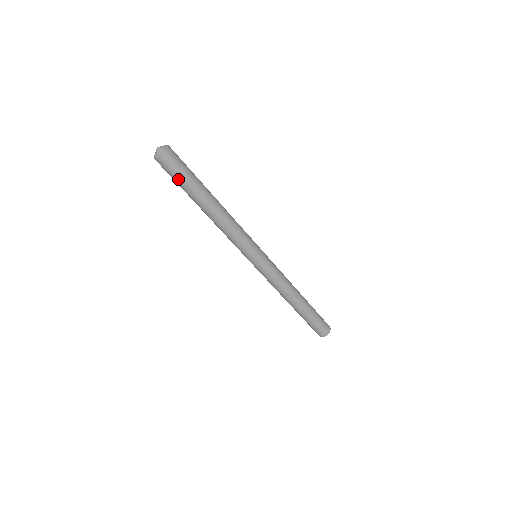
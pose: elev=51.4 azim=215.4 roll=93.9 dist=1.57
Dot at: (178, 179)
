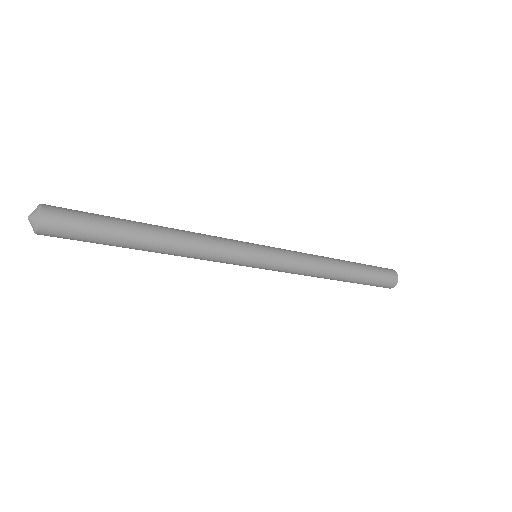
Dot at: (88, 235)
